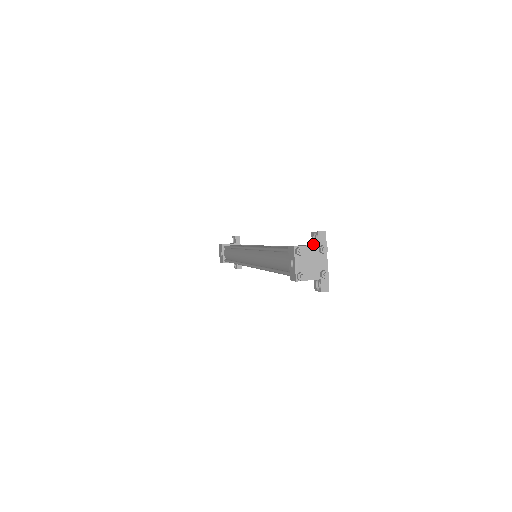
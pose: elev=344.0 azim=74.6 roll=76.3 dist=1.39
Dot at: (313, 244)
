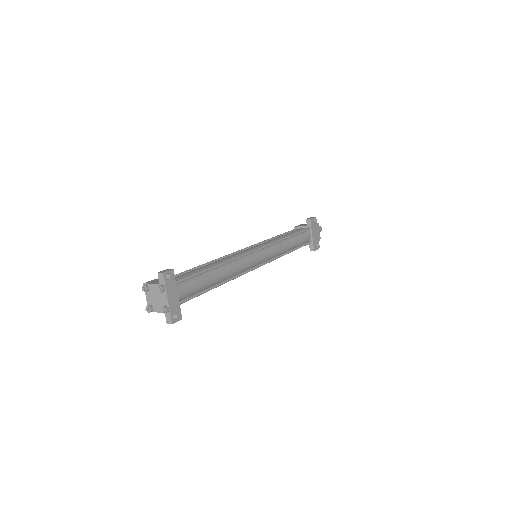
Dot at: occluded
